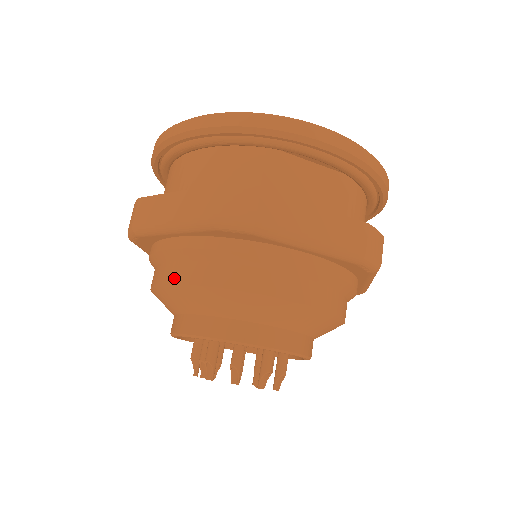
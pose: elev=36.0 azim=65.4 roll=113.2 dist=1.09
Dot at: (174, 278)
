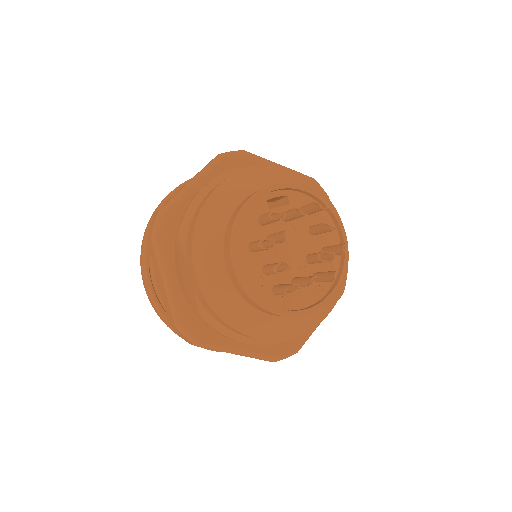
Dot at: occluded
